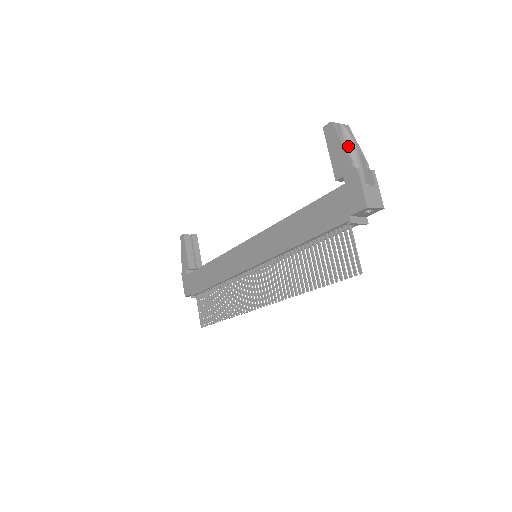
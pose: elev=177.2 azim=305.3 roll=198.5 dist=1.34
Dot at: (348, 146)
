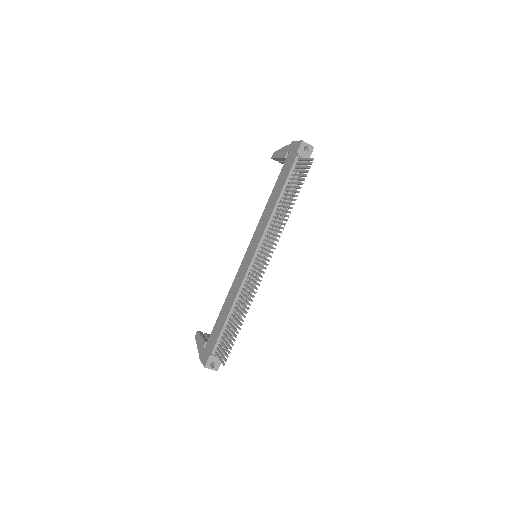
Dot at: occluded
